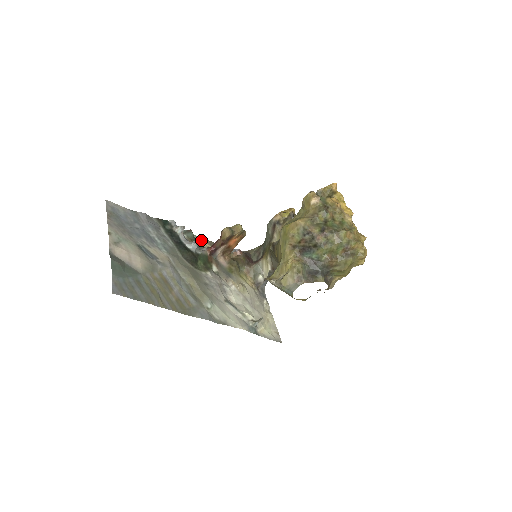
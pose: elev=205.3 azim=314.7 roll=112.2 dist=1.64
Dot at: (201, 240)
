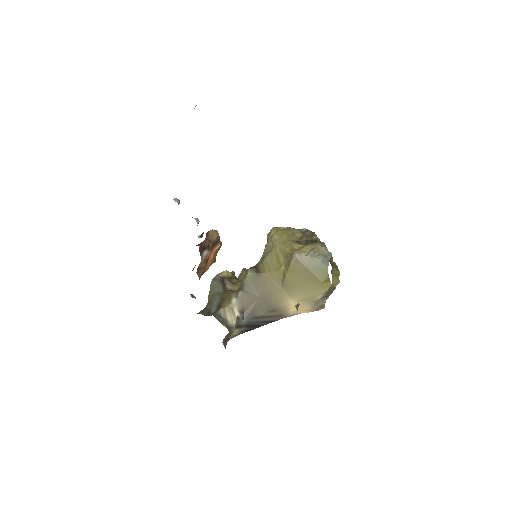
Dot at: occluded
